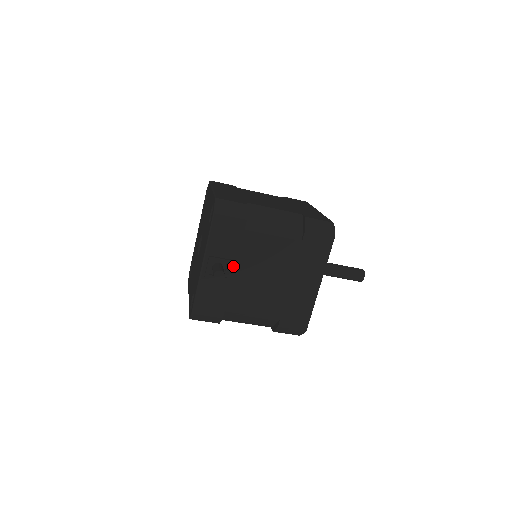
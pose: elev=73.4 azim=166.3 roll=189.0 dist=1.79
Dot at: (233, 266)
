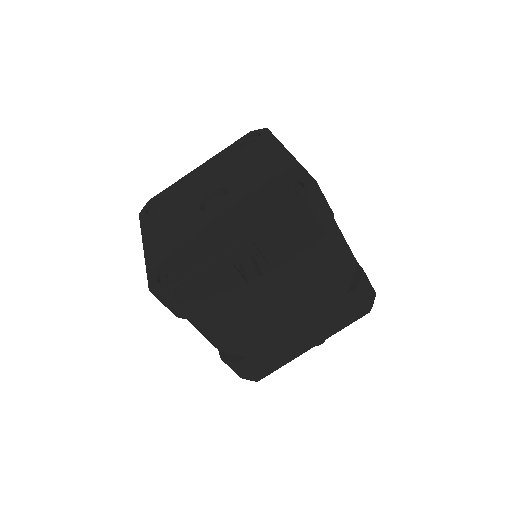
Dot at: (263, 271)
